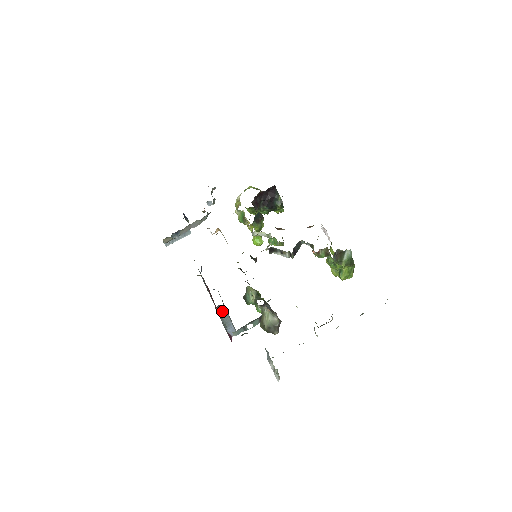
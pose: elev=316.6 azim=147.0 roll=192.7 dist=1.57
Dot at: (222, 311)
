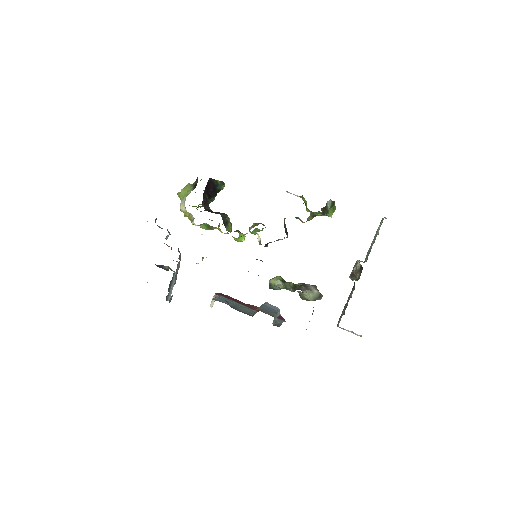
Dot at: (274, 319)
